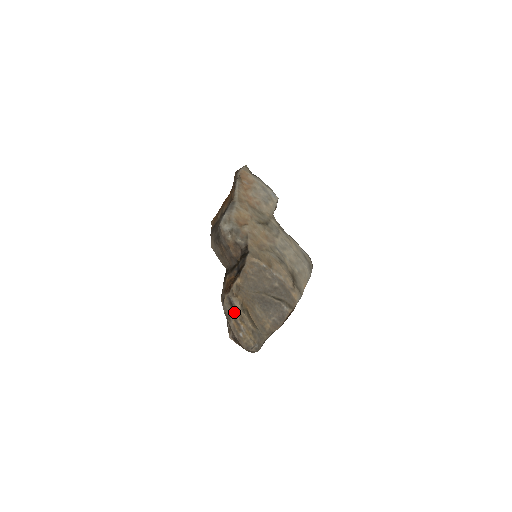
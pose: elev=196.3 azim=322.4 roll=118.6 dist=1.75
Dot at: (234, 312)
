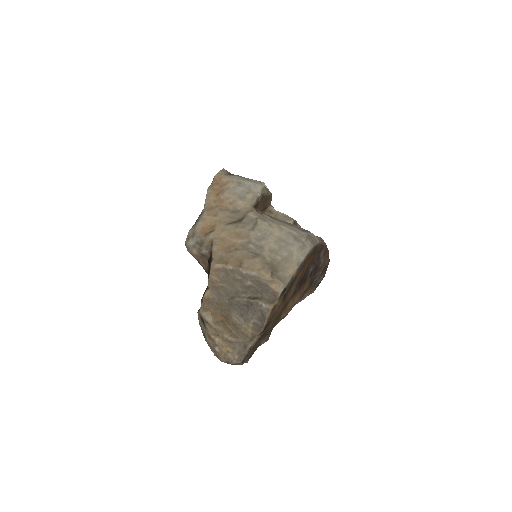
Dot at: (206, 328)
